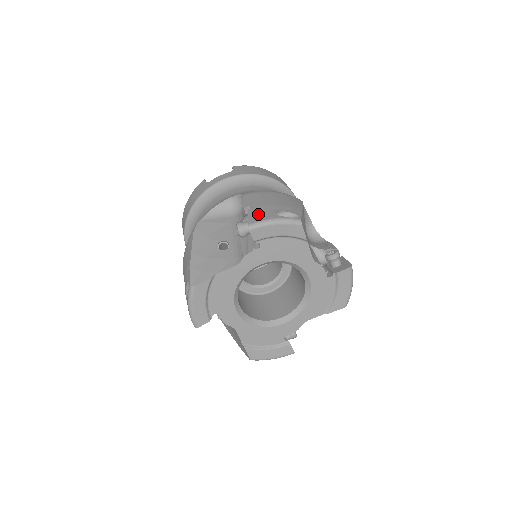
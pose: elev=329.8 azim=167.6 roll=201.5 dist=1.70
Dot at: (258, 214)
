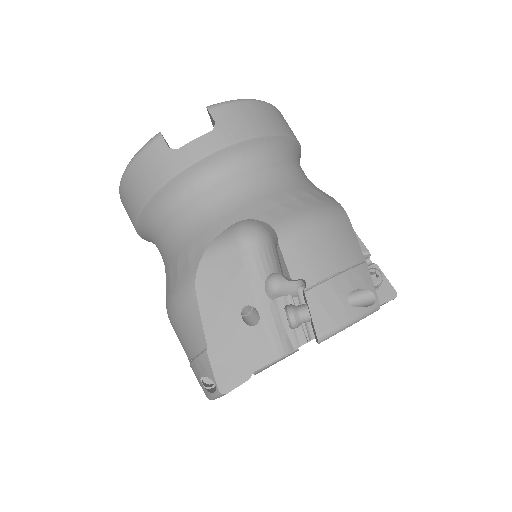
Dot at: (325, 308)
